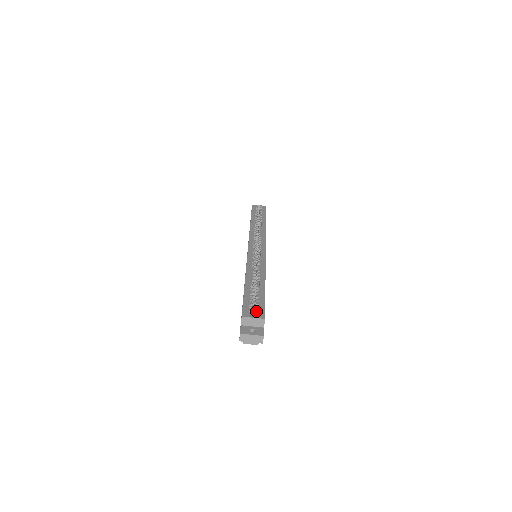
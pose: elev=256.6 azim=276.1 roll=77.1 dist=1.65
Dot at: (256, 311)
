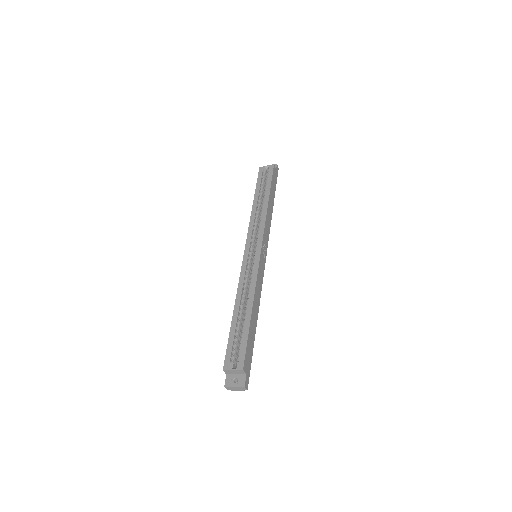
Dot at: (237, 358)
